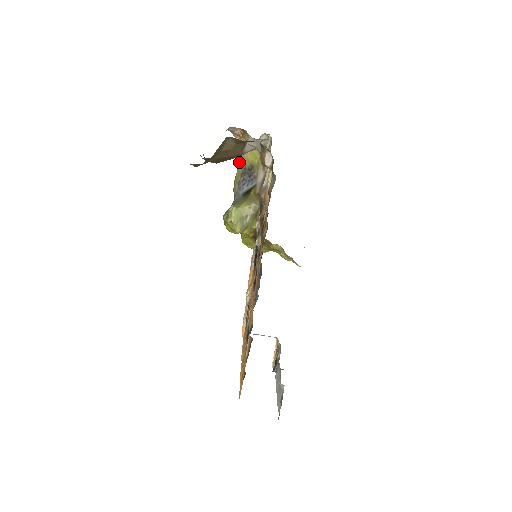
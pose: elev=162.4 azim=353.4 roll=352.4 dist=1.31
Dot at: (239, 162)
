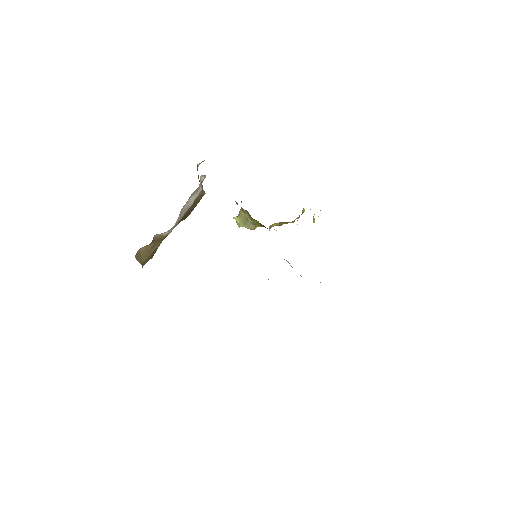
Dot at: occluded
